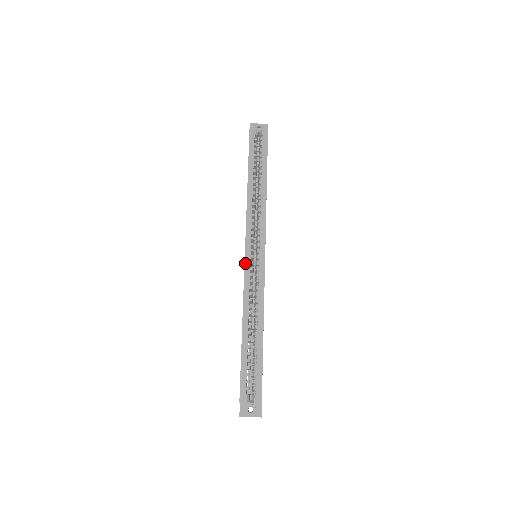
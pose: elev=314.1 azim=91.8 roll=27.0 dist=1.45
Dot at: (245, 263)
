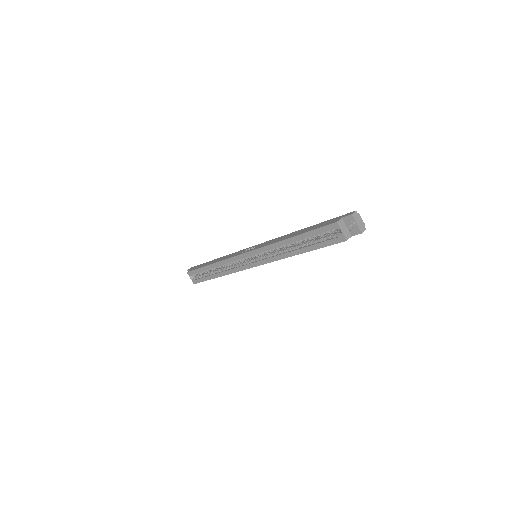
Dot at: (241, 255)
